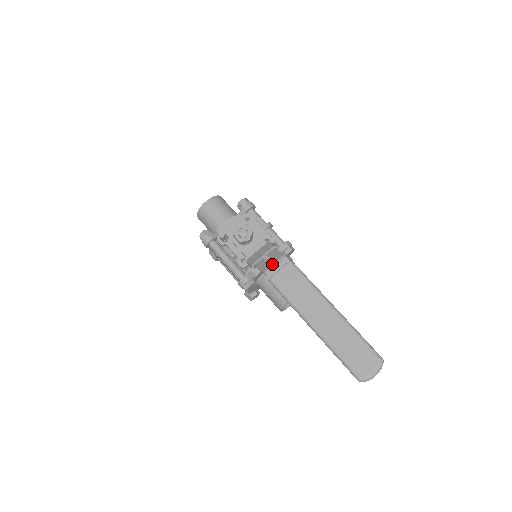
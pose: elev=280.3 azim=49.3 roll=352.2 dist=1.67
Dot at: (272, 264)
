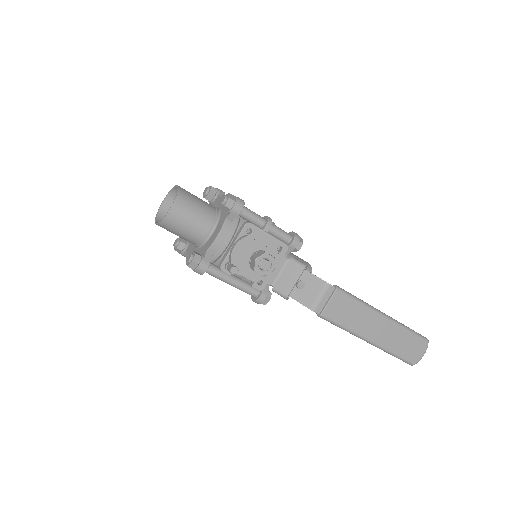
Dot at: (318, 298)
